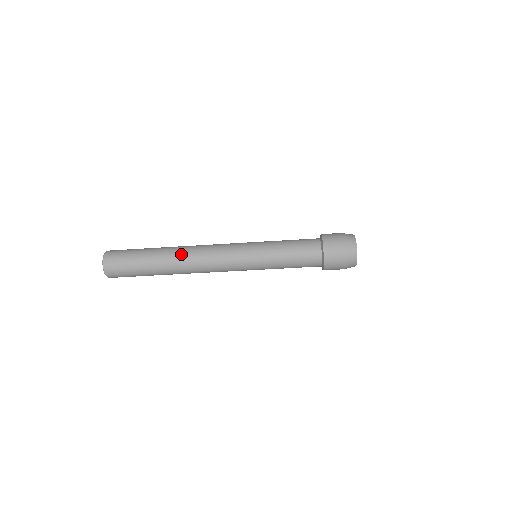
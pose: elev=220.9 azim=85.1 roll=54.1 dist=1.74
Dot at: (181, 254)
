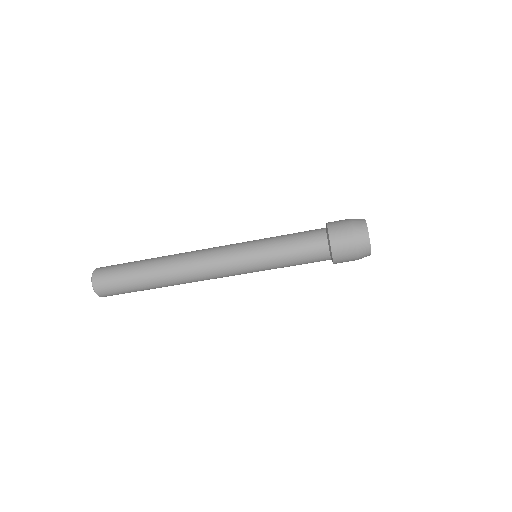
Dot at: (173, 262)
